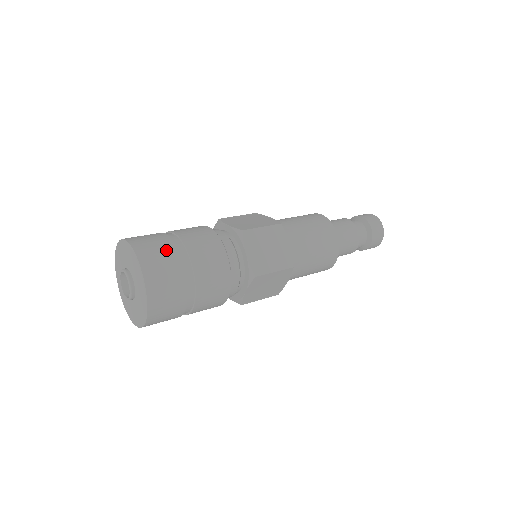
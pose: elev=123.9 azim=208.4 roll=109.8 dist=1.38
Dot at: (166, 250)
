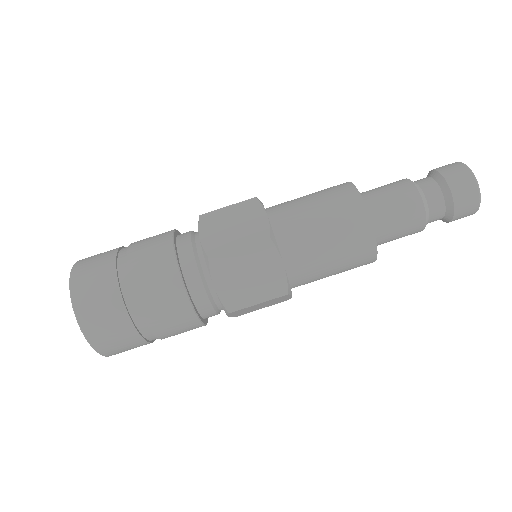
Dot at: (106, 253)
